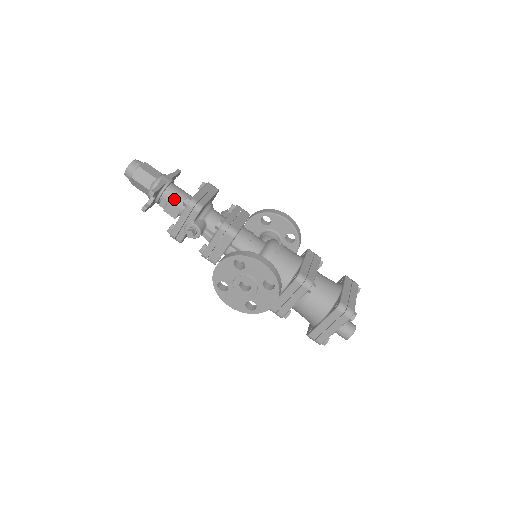
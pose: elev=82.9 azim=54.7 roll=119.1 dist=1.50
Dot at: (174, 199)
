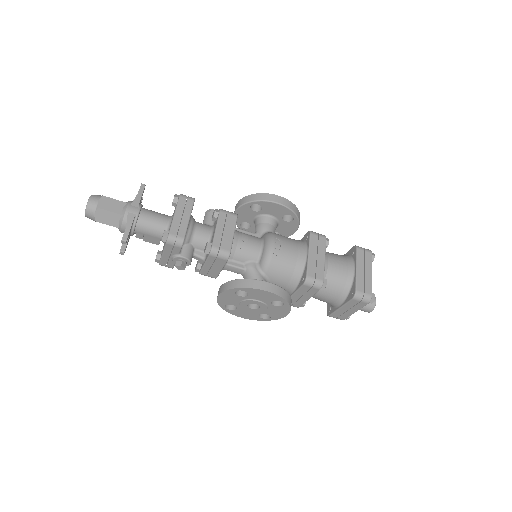
Dot at: (150, 230)
